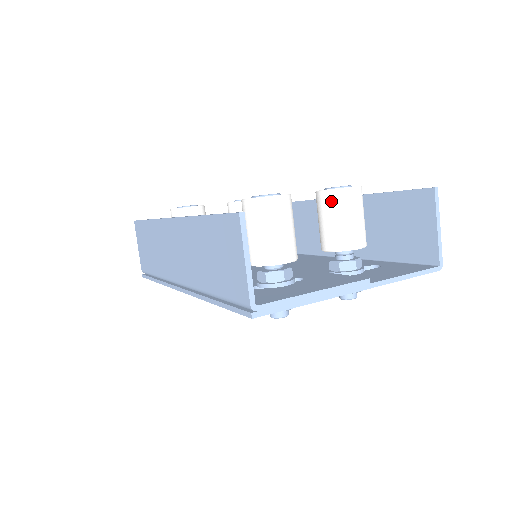
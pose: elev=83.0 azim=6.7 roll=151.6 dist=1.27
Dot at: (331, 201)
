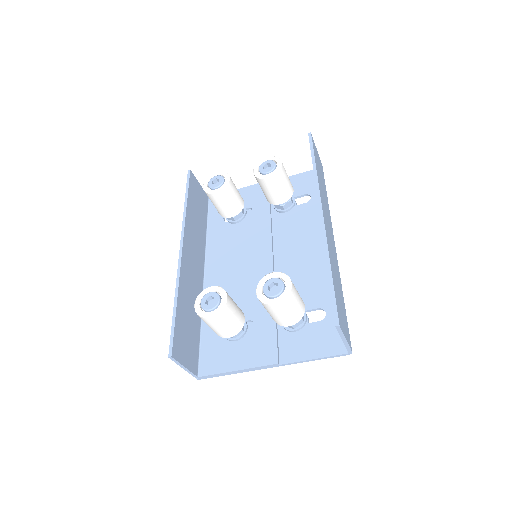
Dot at: (262, 304)
